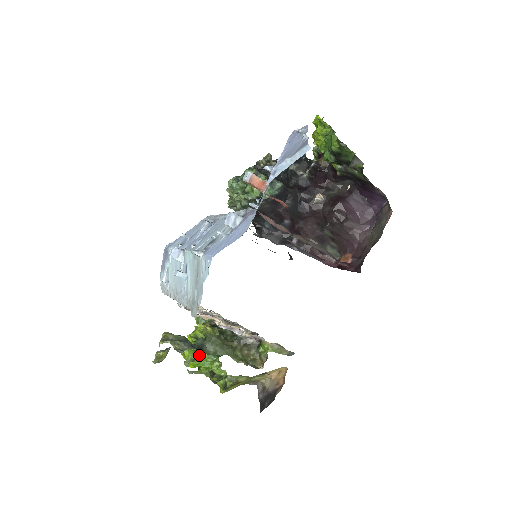
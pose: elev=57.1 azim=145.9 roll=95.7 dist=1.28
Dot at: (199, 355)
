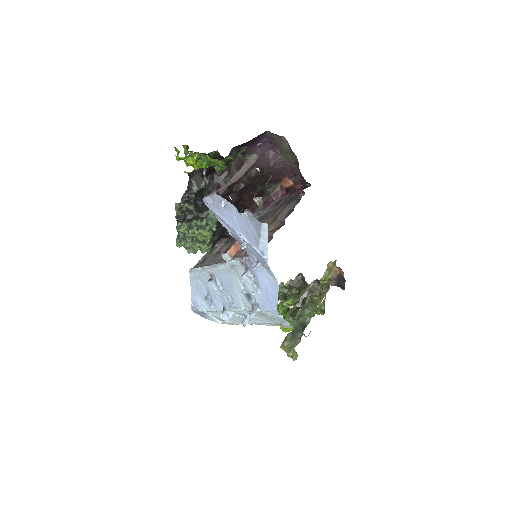
Dot at: occluded
